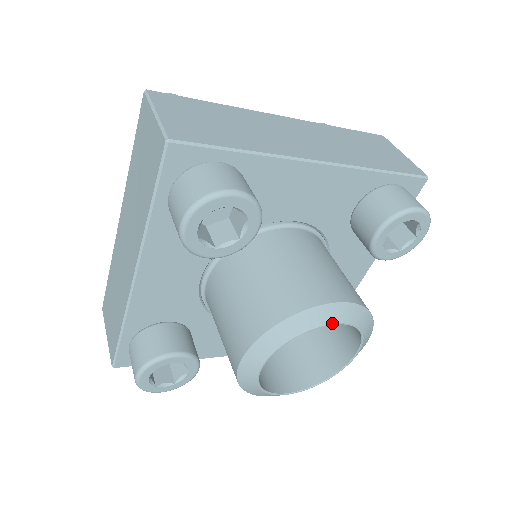
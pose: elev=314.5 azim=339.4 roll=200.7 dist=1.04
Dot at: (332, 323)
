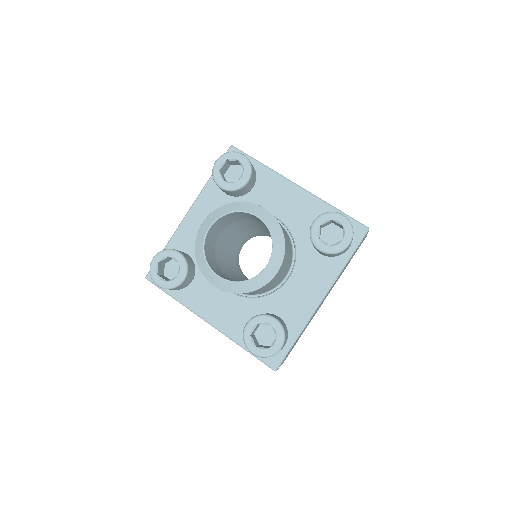
Dot at: (255, 214)
